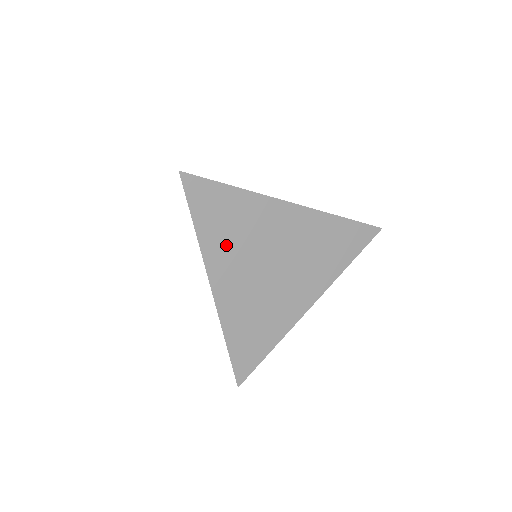
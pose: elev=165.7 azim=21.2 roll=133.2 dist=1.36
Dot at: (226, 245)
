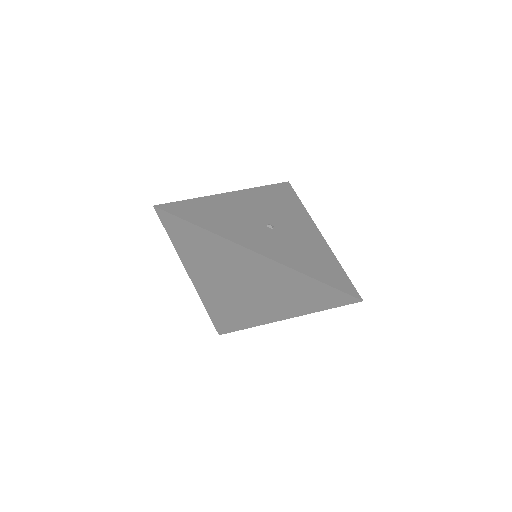
Dot at: (200, 261)
